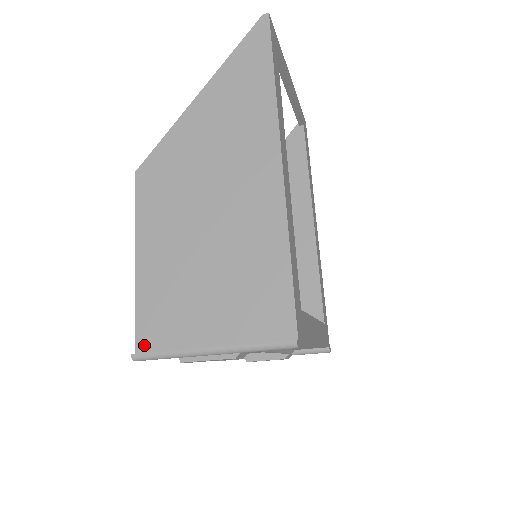
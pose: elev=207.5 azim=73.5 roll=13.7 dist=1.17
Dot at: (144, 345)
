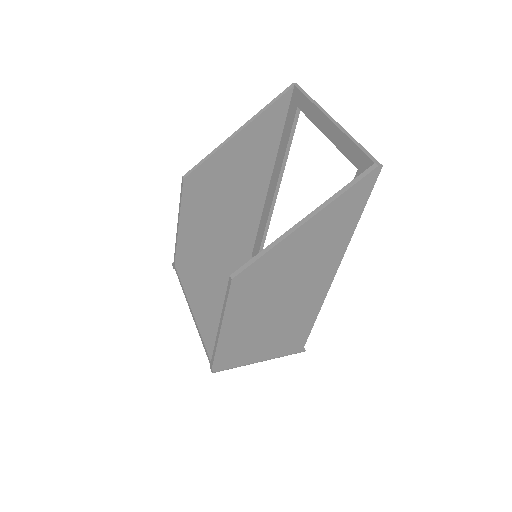
Dot at: (219, 364)
